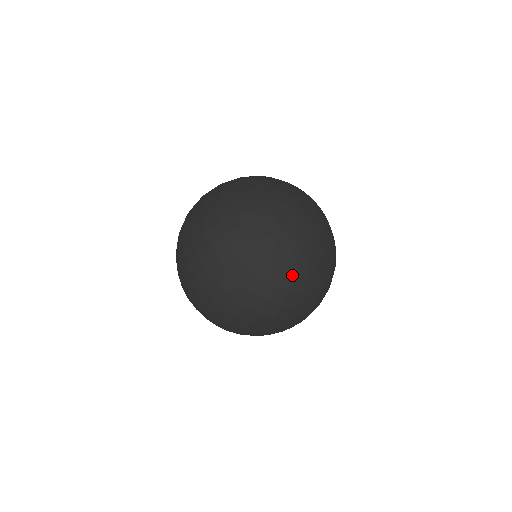
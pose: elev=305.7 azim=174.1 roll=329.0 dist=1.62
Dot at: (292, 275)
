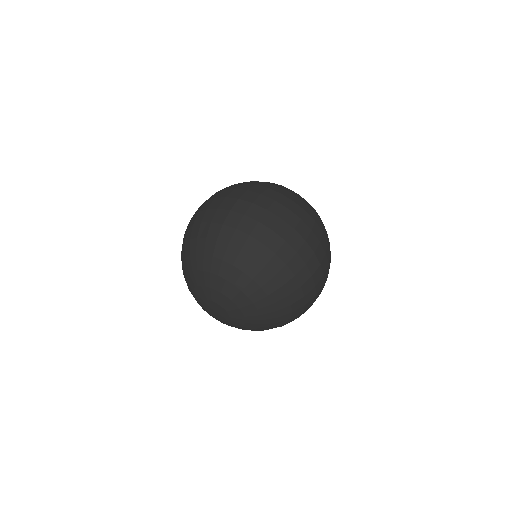
Dot at: occluded
